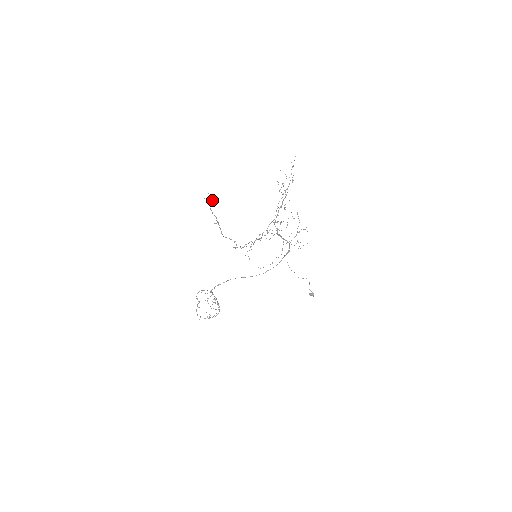
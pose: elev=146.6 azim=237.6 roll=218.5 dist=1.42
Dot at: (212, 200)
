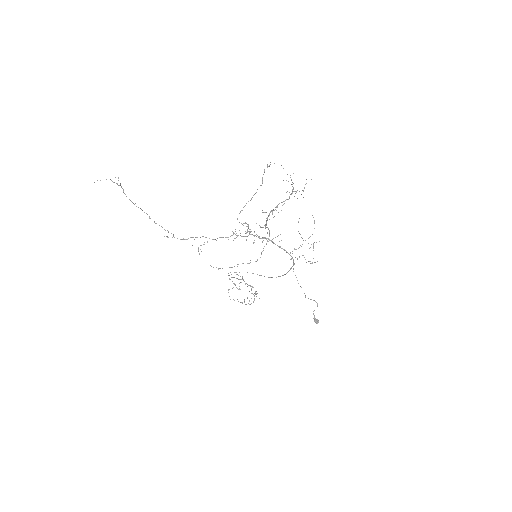
Dot at: (120, 184)
